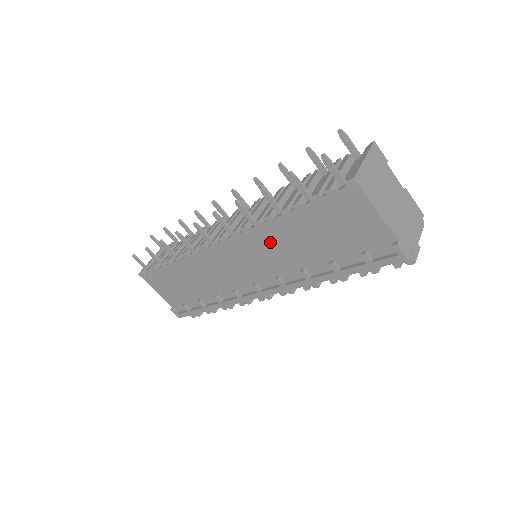
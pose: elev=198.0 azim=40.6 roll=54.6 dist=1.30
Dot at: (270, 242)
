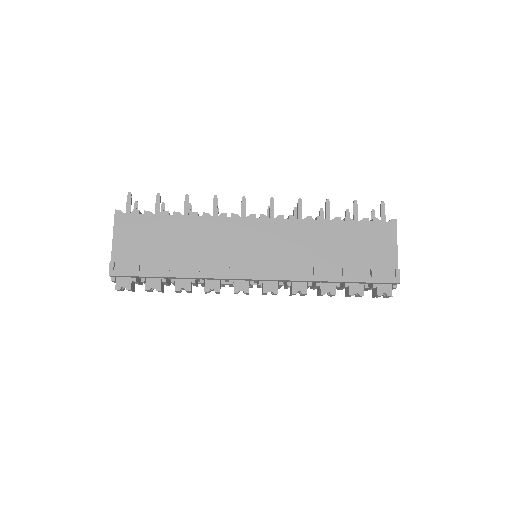
Dot at: (306, 235)
